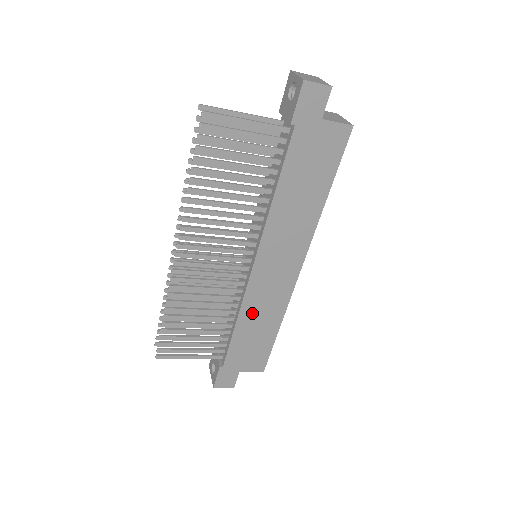
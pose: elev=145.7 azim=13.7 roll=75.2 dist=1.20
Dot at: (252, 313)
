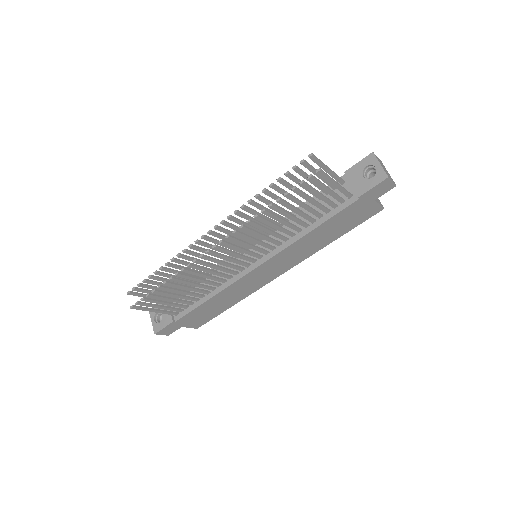
Dot at: (227, 294)
